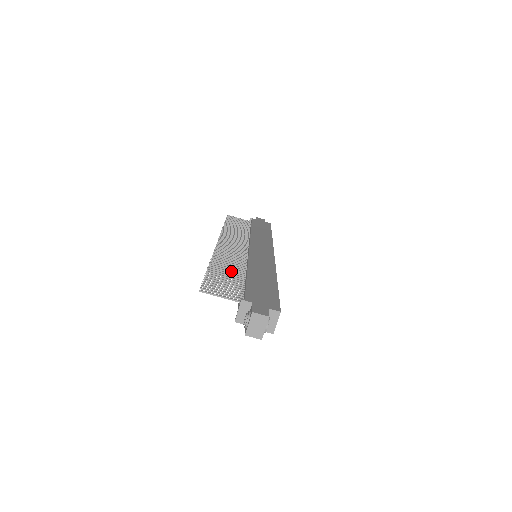
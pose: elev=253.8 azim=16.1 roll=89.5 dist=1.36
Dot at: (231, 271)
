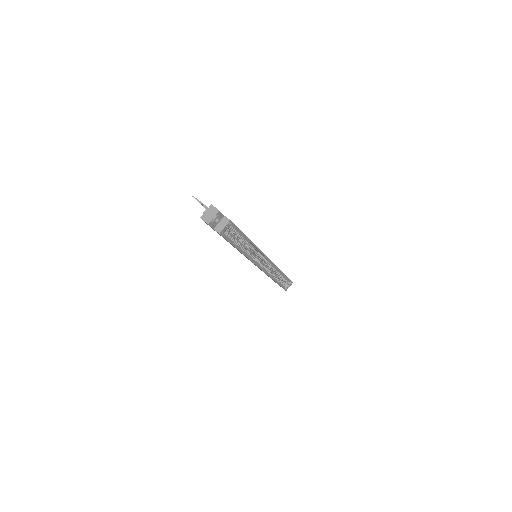
Dot at: occluded
